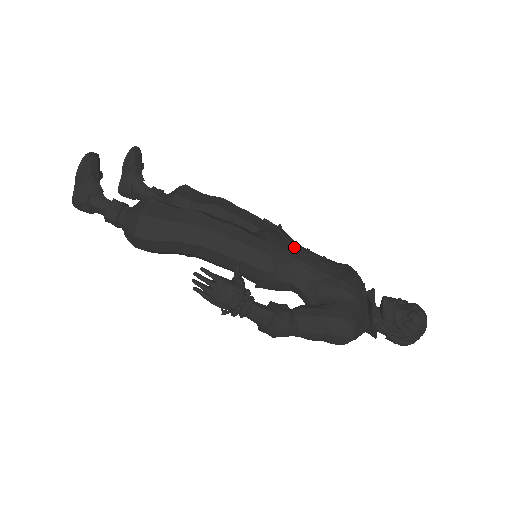
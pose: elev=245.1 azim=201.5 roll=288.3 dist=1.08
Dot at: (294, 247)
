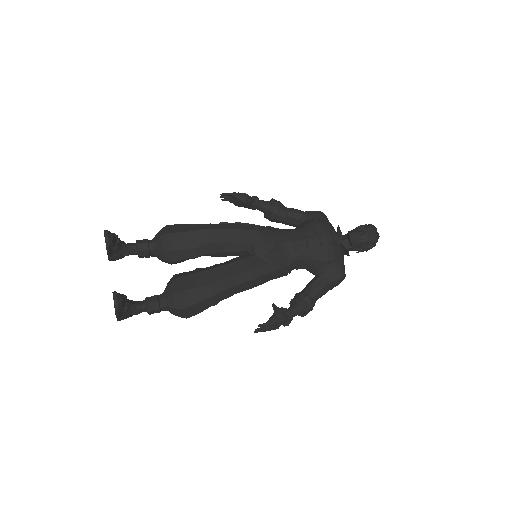
Dot at: (285, 247)
